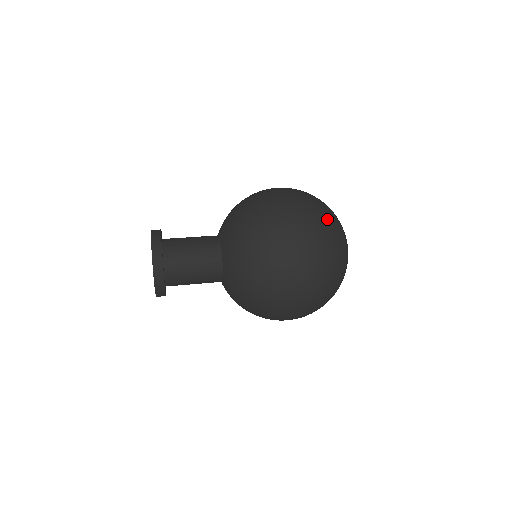
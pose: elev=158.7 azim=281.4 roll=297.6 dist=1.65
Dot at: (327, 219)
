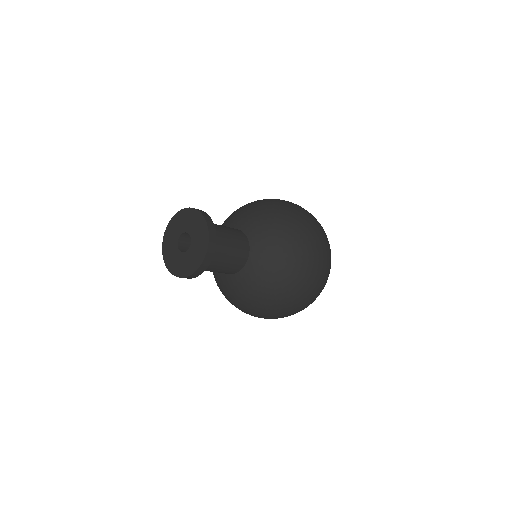
Dot at: occluded
